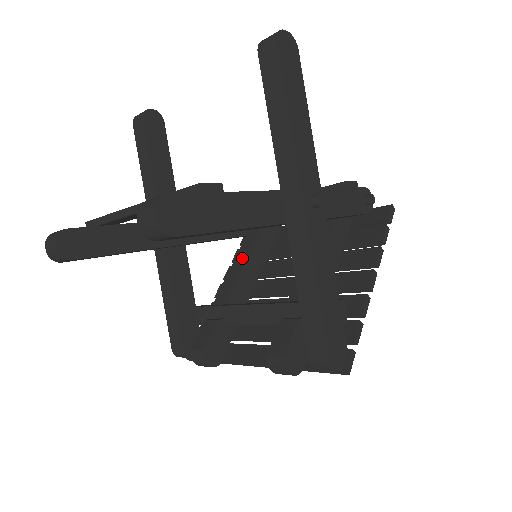
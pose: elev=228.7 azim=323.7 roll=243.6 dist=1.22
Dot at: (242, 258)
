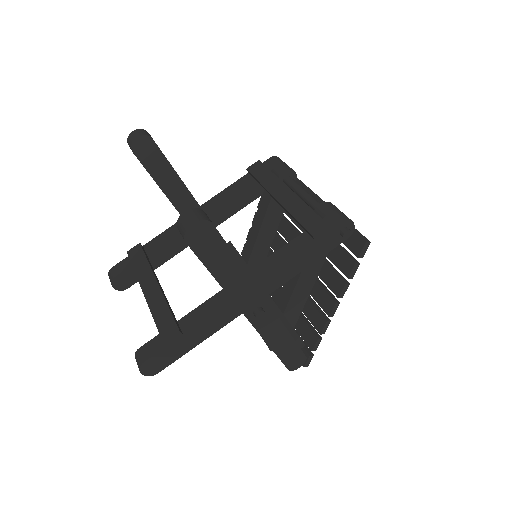
Dot at: (258, 223)
